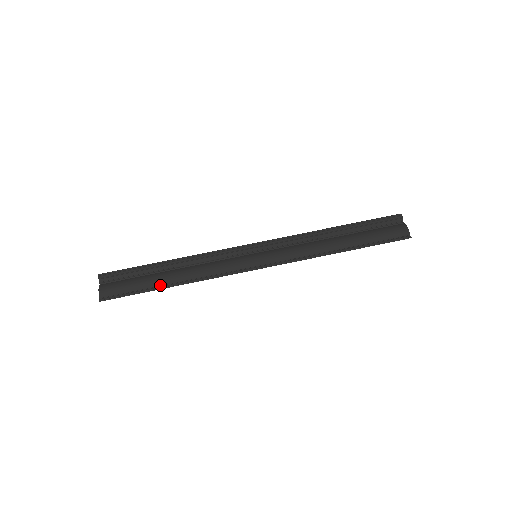
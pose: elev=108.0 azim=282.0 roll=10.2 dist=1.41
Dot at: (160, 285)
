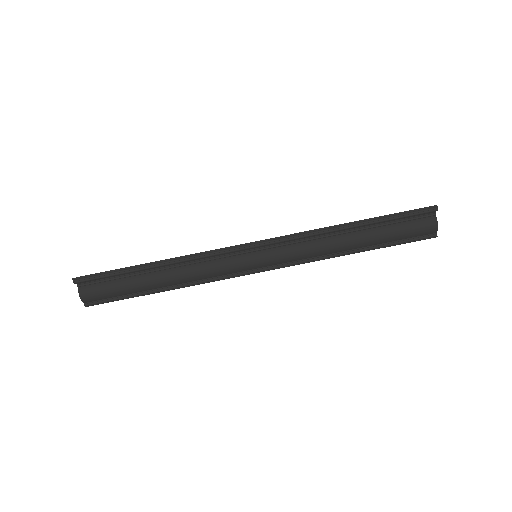
Dot at: (149, 290)
